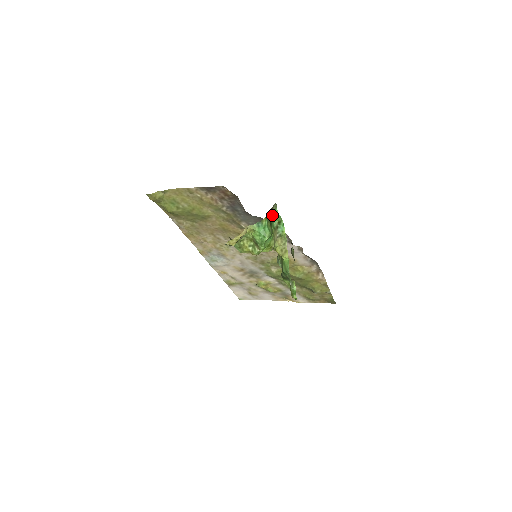
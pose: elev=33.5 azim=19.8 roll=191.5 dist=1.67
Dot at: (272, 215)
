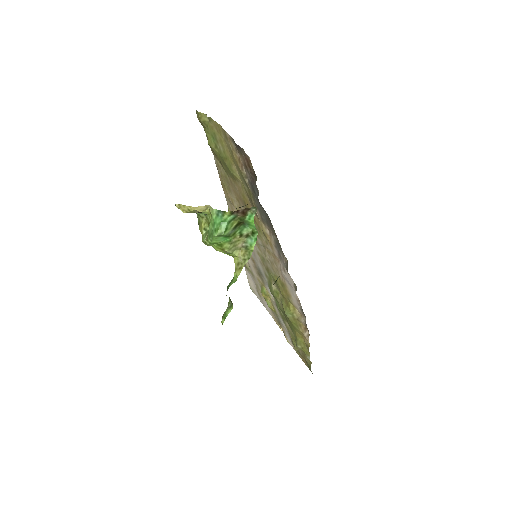
Dot at: (245, 217)
